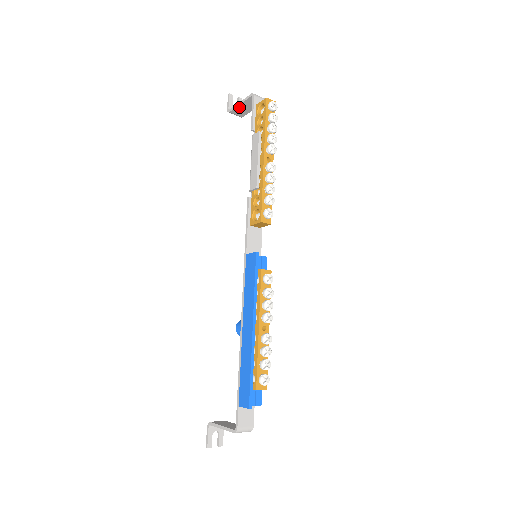
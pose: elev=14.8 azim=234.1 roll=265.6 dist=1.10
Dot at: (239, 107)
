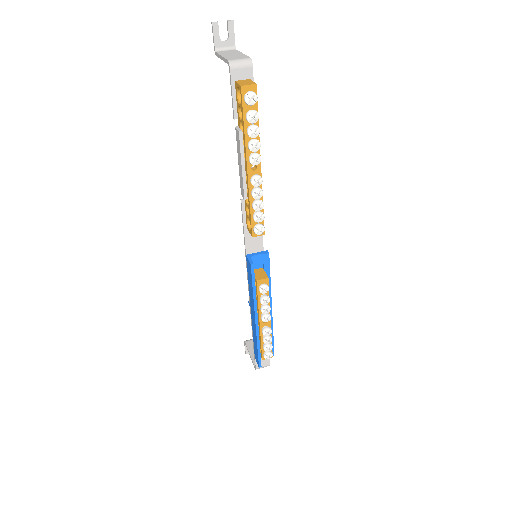
Dot at: occluded
